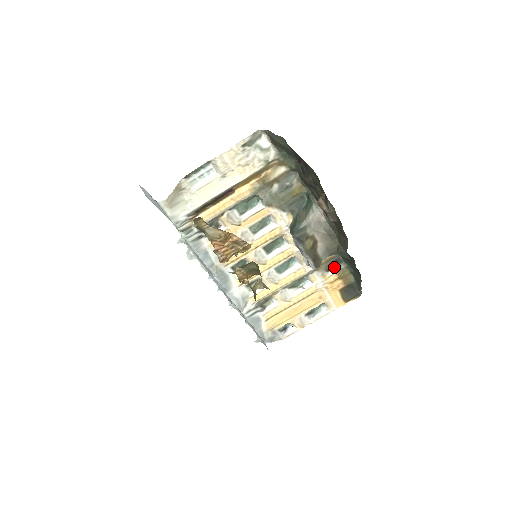
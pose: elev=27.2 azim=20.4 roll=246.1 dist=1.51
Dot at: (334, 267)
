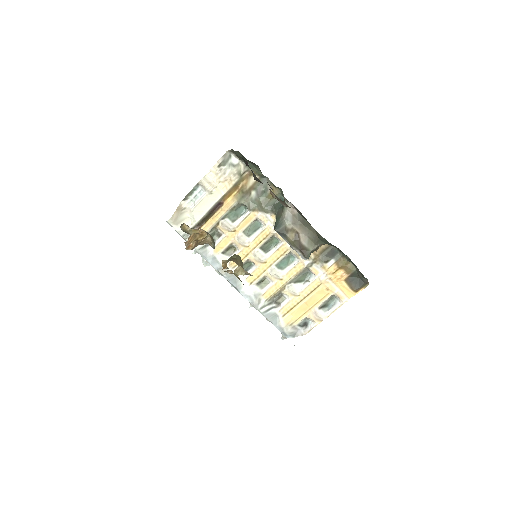
Dot at: (332, 258)
